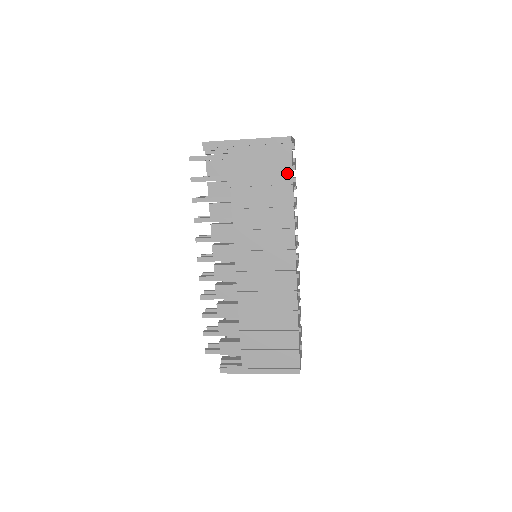
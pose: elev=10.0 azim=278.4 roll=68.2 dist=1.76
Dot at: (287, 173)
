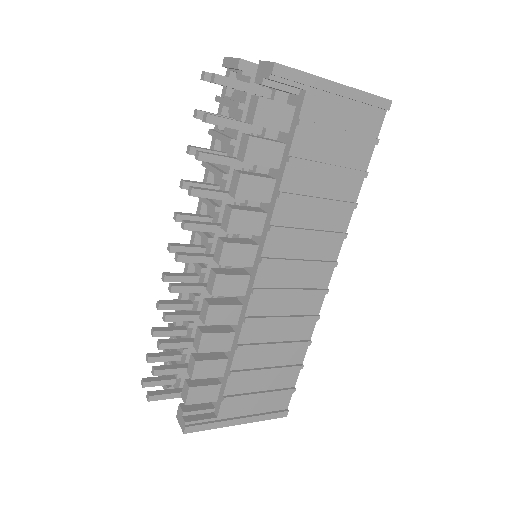
Dot at: (366, 153)
